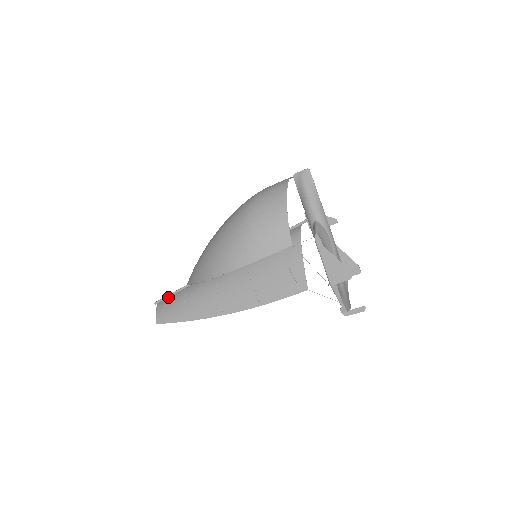
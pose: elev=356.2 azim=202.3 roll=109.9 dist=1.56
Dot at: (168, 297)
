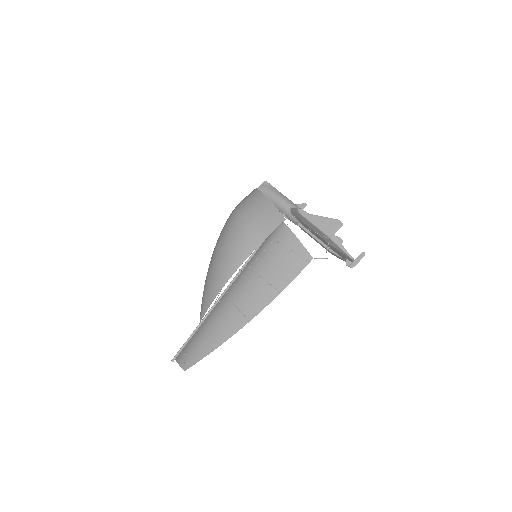
Dot at: (184, 346)
